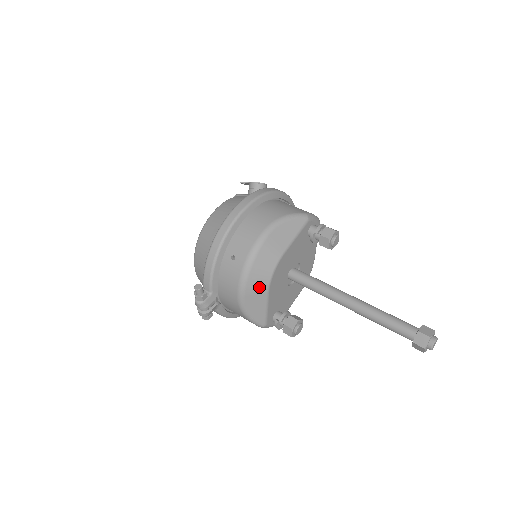
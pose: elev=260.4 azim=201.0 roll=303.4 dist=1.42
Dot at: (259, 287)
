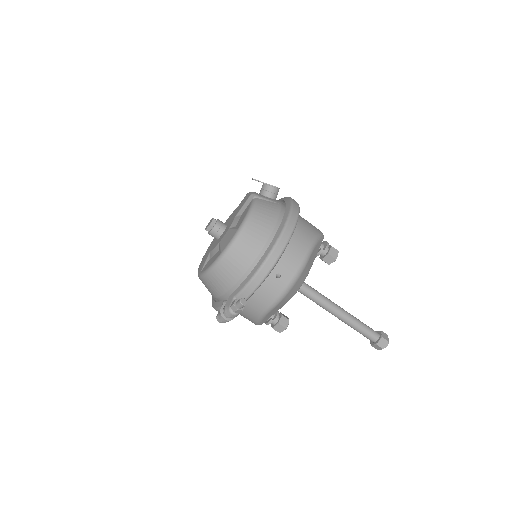
Dot at: (286, 300)
